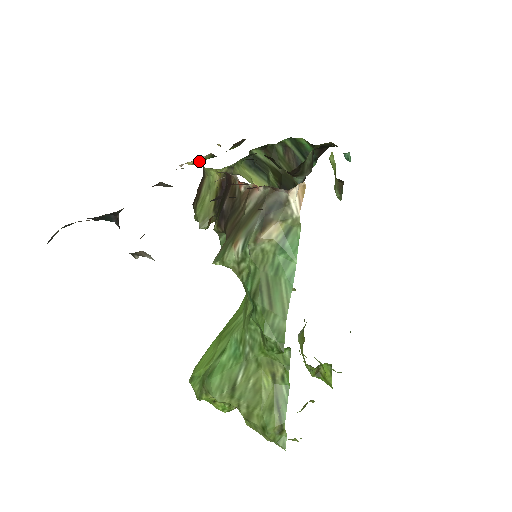
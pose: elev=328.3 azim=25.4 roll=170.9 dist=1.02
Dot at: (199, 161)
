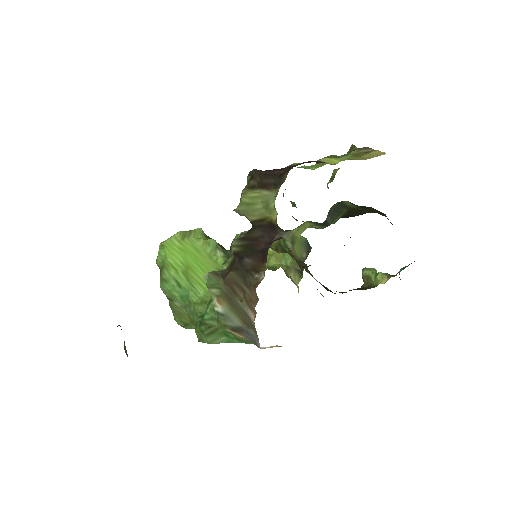
Dot at: occluded
